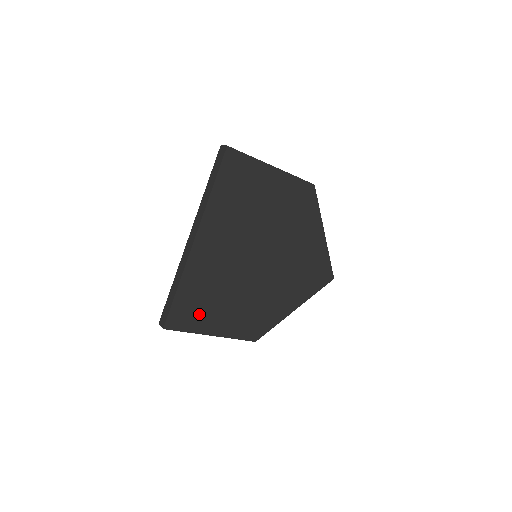
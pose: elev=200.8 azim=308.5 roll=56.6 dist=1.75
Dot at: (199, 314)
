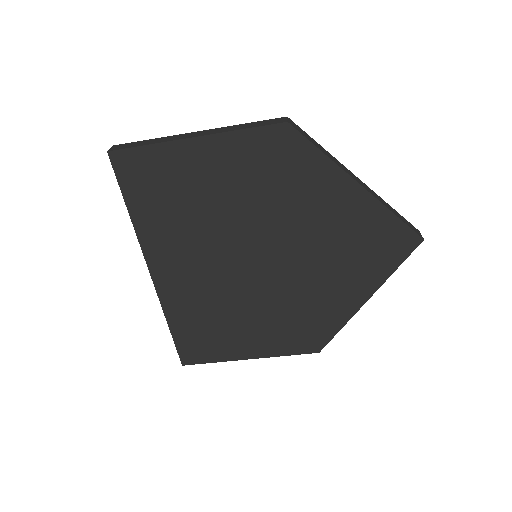
Dot at: (215, 343)
